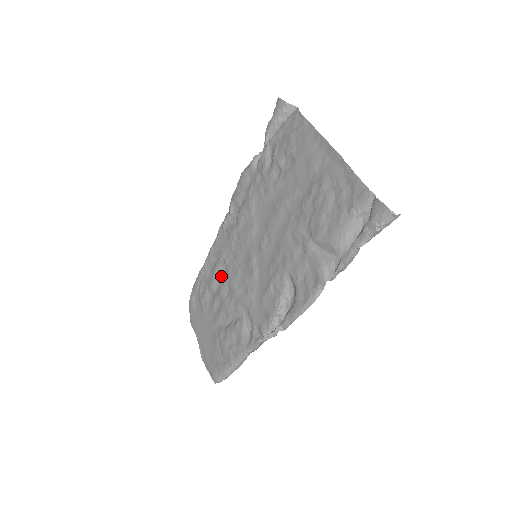
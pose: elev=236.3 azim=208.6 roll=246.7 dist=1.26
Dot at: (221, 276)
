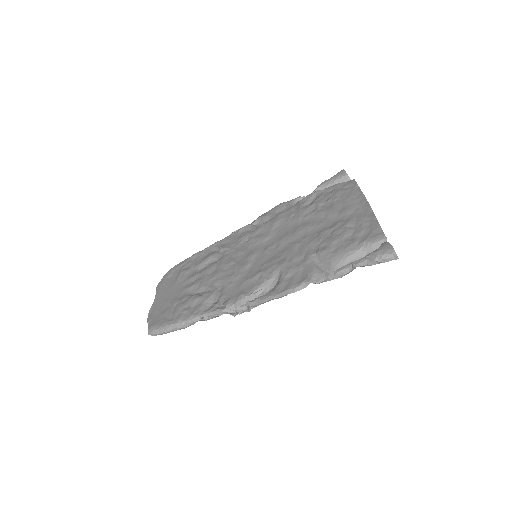
Dot at: (213, 261)
